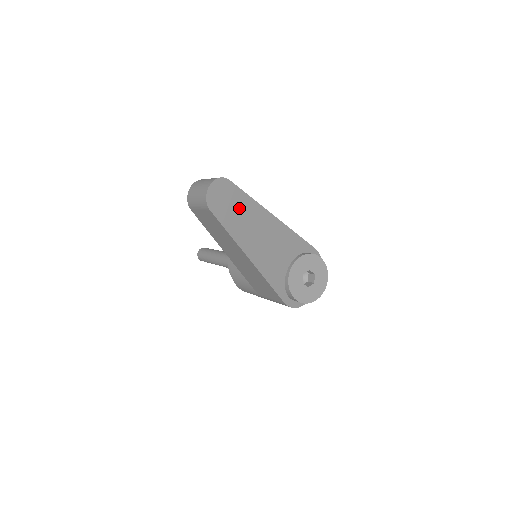
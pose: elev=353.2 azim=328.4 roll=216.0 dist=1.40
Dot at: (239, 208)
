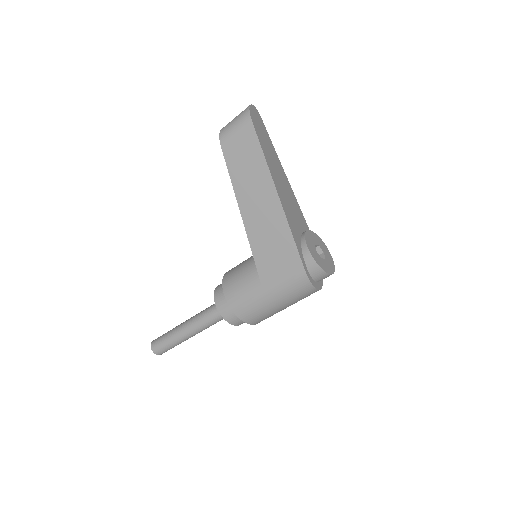
Dot at: (267, 143)
